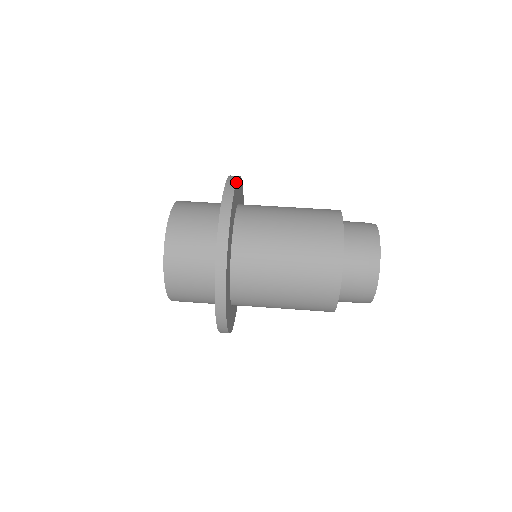
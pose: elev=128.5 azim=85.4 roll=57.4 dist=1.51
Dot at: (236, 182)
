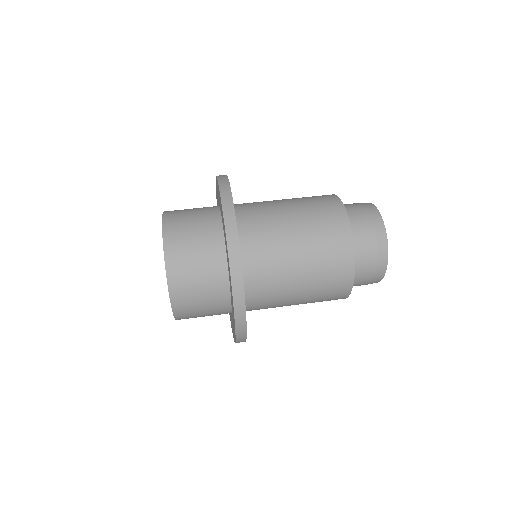
Dot at: occluded
